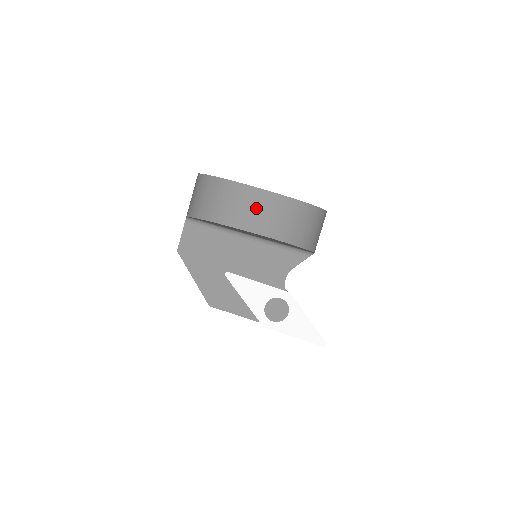
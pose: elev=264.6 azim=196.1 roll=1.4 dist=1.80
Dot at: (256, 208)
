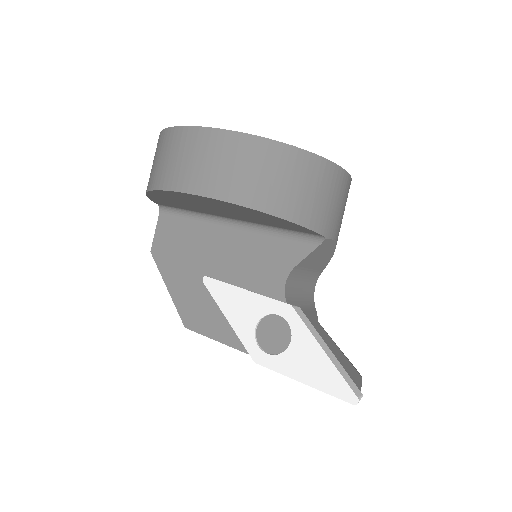
Dot at: (187, 155)
